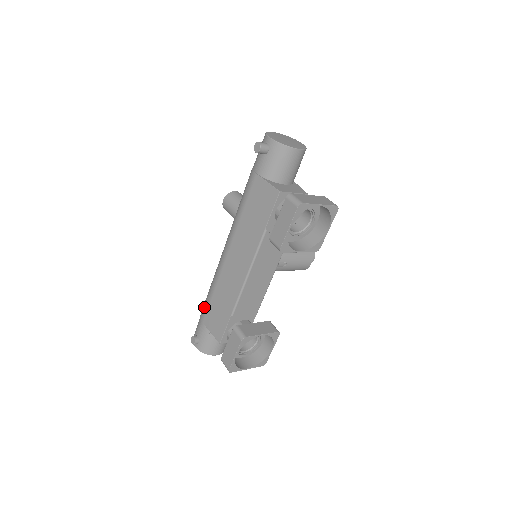
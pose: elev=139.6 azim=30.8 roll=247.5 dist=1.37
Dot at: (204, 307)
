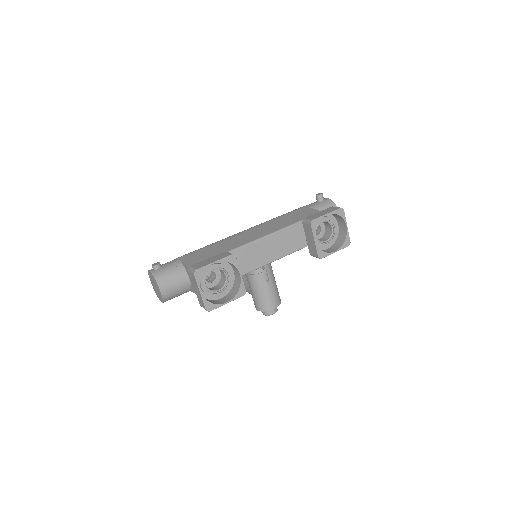
Dot at: (190, 252)
